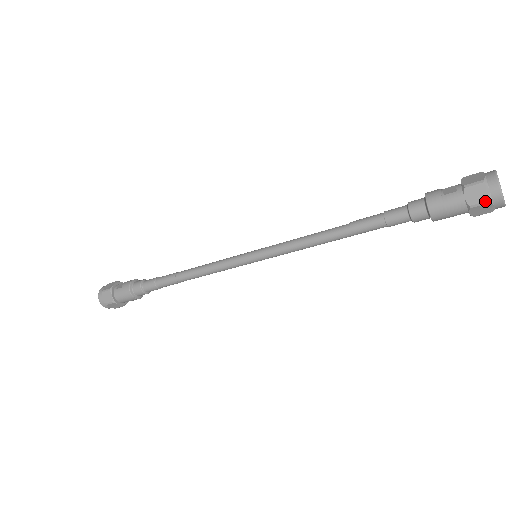
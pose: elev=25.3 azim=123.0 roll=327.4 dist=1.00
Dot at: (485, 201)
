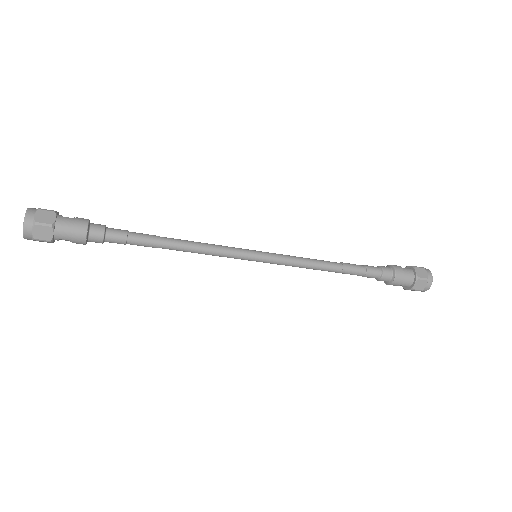
Dot at: (426, 278)
